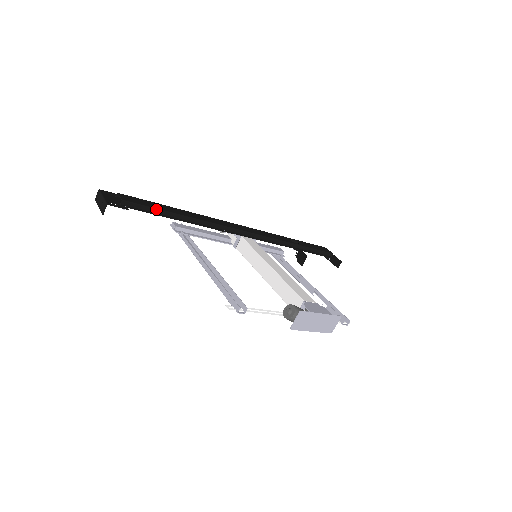
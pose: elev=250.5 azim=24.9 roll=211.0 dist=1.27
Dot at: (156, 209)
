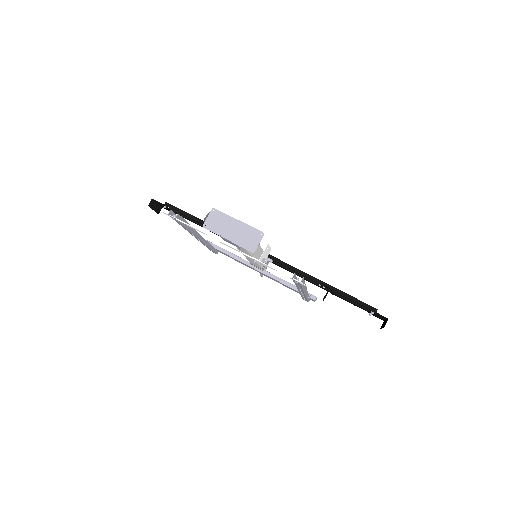
Dot at: (188, 214)
